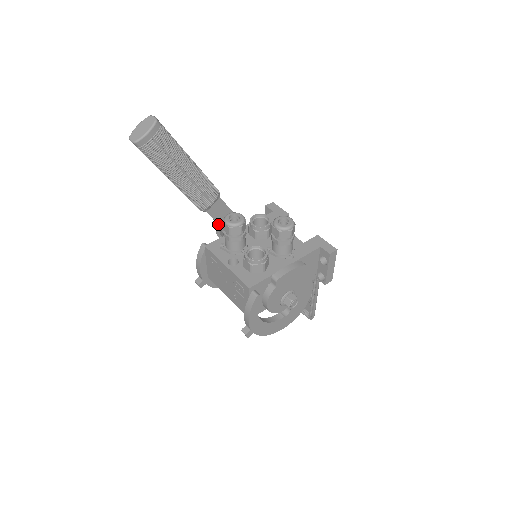
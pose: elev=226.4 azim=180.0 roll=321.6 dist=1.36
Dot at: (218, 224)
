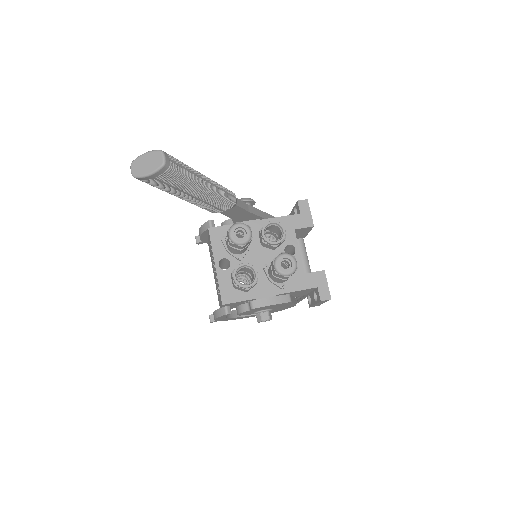
Dot at: (229, 216)
